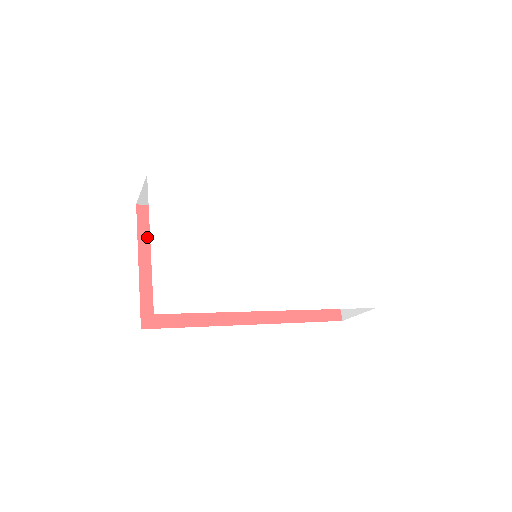
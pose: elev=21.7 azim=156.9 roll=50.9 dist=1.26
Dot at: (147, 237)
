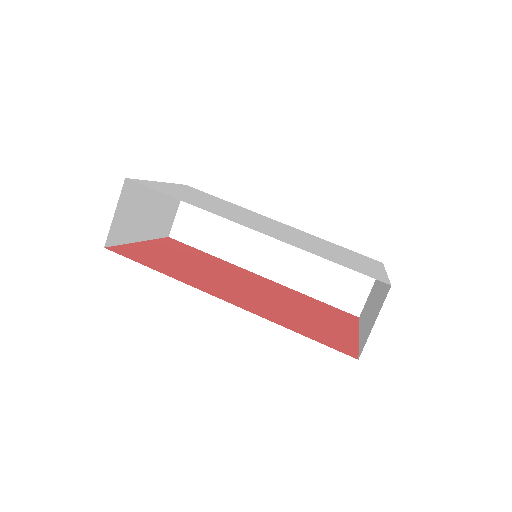
Dot at: (162, 243)
